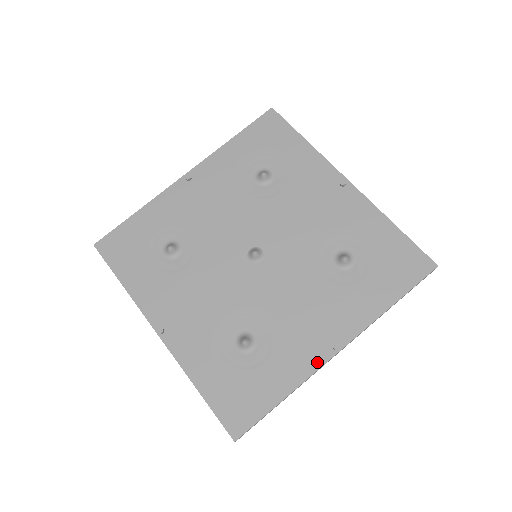
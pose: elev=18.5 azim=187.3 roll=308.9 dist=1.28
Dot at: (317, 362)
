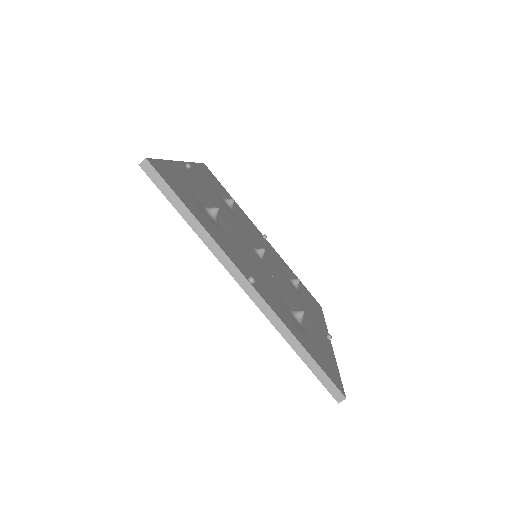
Dot at: (330, 345)
